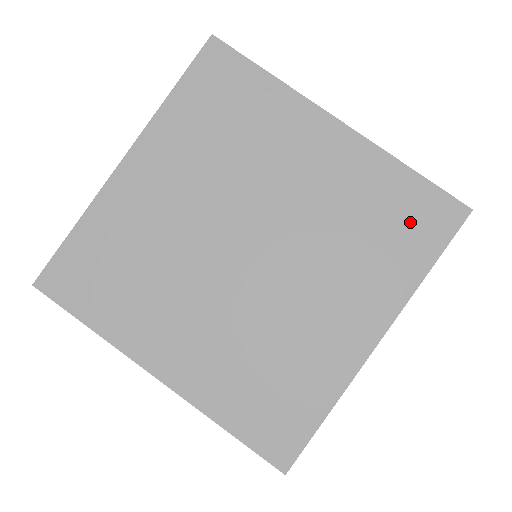
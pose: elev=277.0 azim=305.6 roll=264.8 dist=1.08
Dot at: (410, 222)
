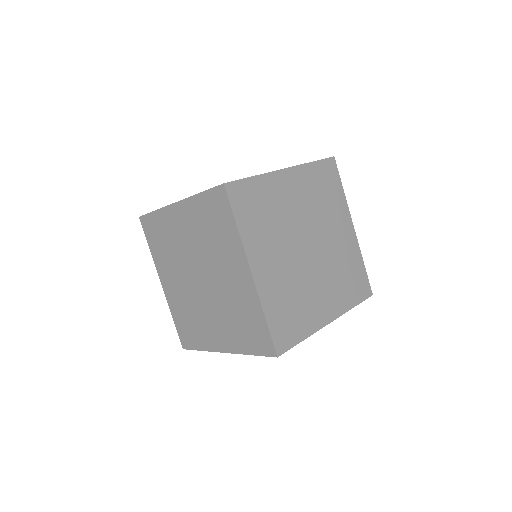
Dot at: (357, 284)
